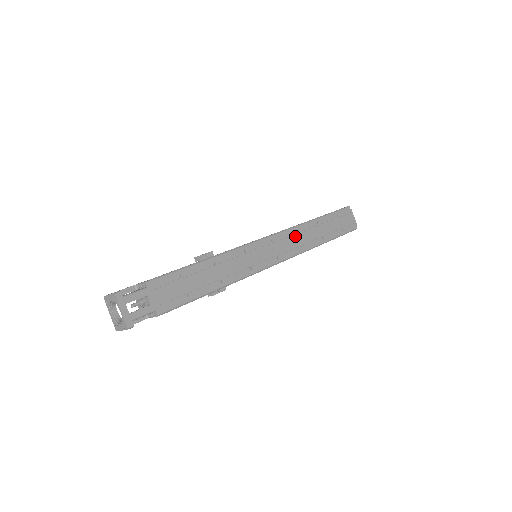
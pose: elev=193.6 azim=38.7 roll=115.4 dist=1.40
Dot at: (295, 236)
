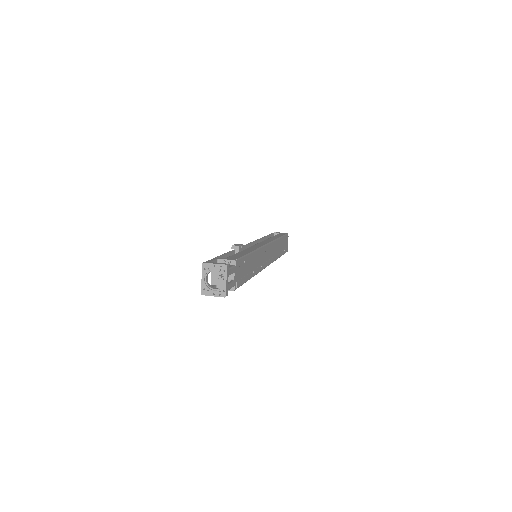
Dot at: (274, 248)
